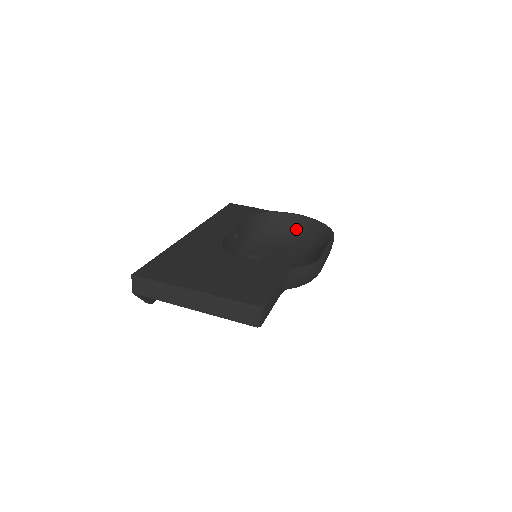
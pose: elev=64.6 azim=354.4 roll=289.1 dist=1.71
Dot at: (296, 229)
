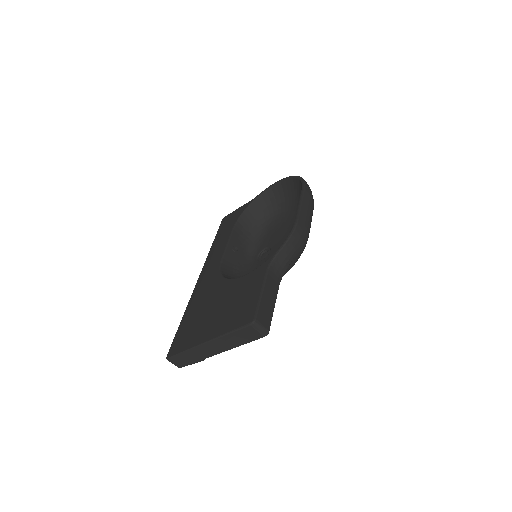
Dot at: (281, 197)
